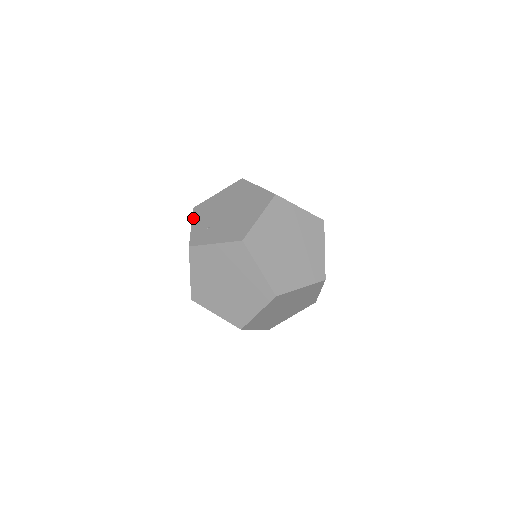
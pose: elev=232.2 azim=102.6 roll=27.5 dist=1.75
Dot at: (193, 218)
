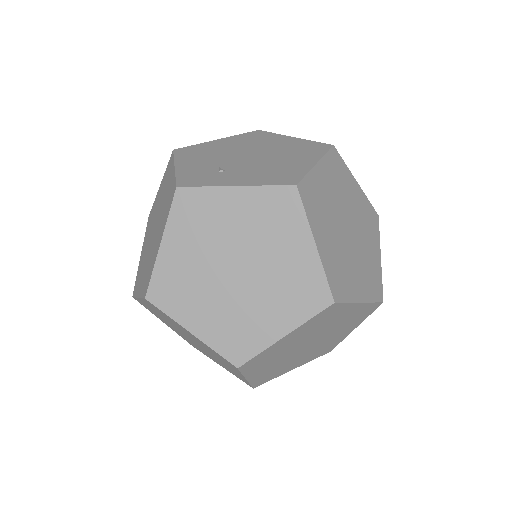
Dot at: occluded
